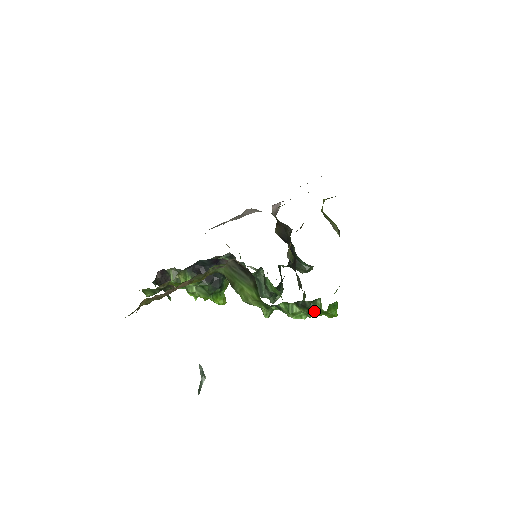
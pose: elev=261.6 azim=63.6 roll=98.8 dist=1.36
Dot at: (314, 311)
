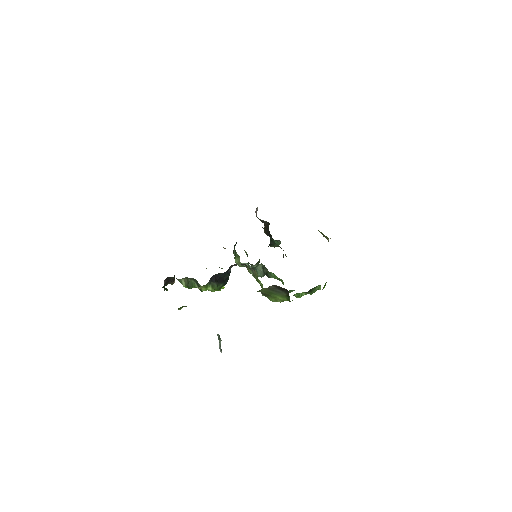
Dot at: (314, 291)
